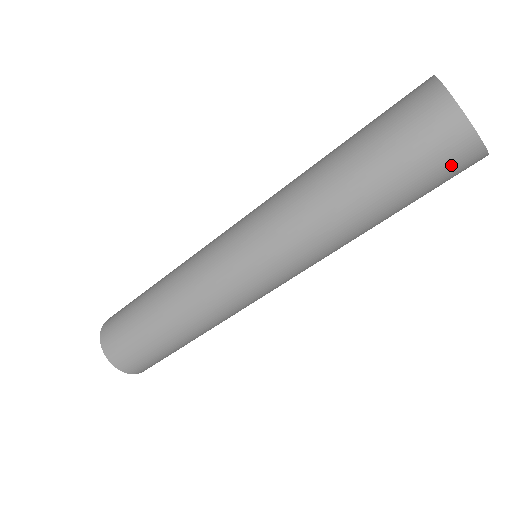
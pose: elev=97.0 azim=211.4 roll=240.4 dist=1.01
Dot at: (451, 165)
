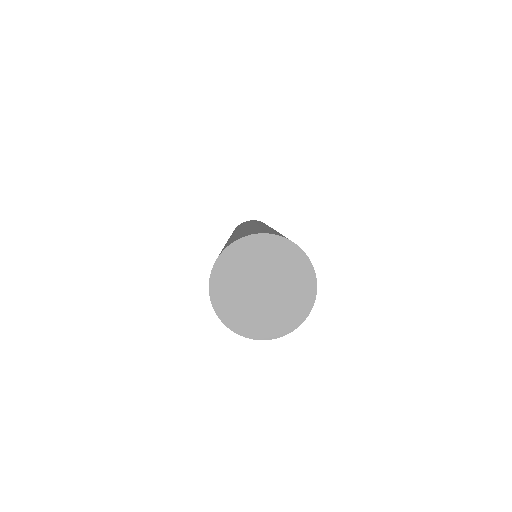
Dot at: occluded
